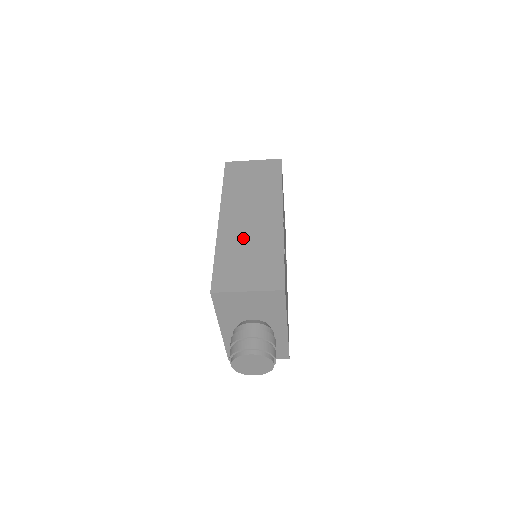
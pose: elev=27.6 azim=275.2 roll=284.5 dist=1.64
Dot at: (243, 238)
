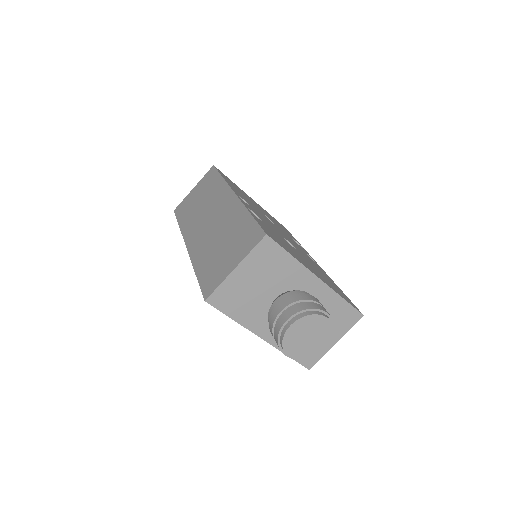
Dot at: (211, 238)
